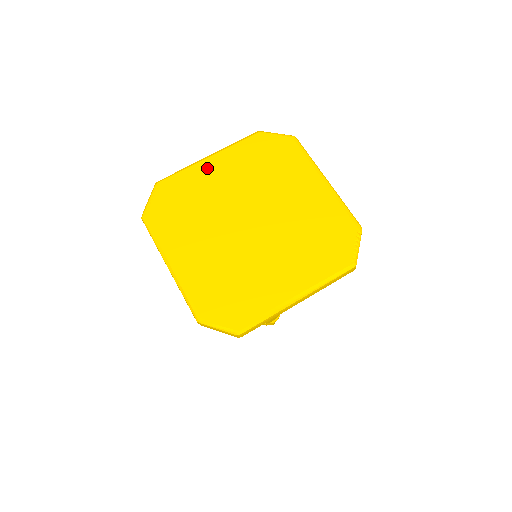
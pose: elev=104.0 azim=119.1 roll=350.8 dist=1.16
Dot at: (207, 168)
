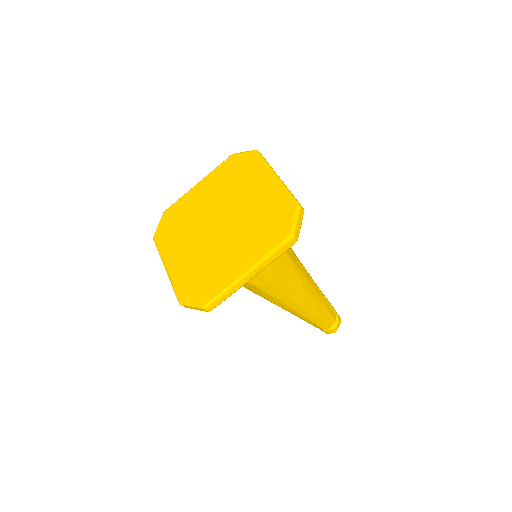
Dot at: (195, 192)
